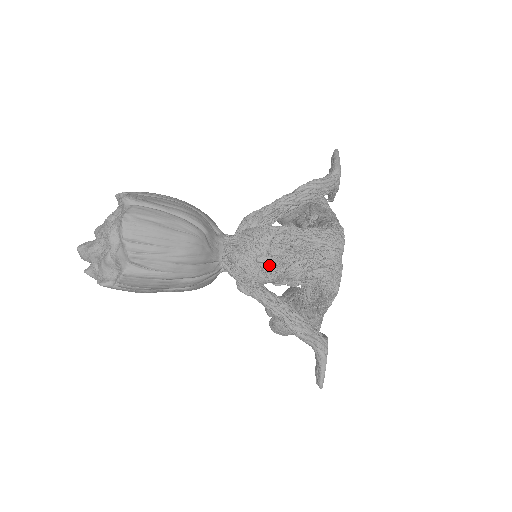
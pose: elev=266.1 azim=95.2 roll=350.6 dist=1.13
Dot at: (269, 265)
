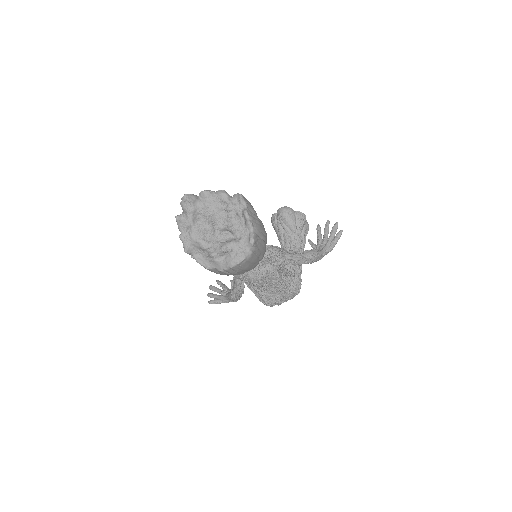
Dot at: (261, 287)
